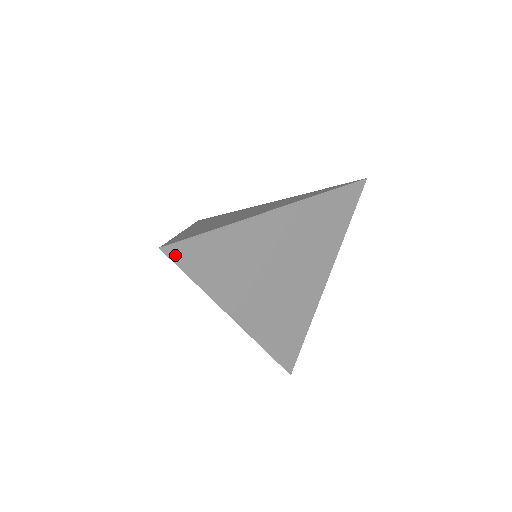
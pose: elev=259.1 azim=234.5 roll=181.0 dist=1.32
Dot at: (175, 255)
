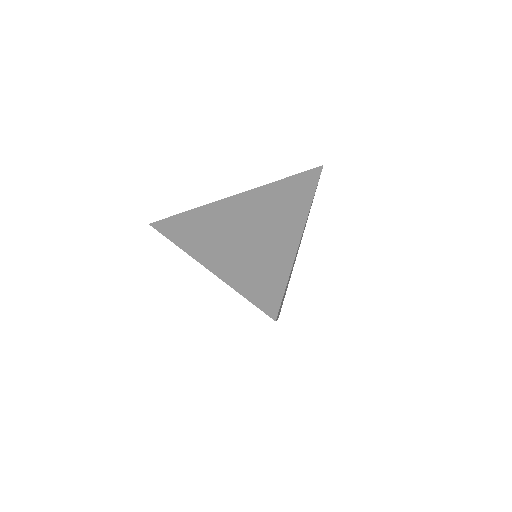
Dot at: occluded
